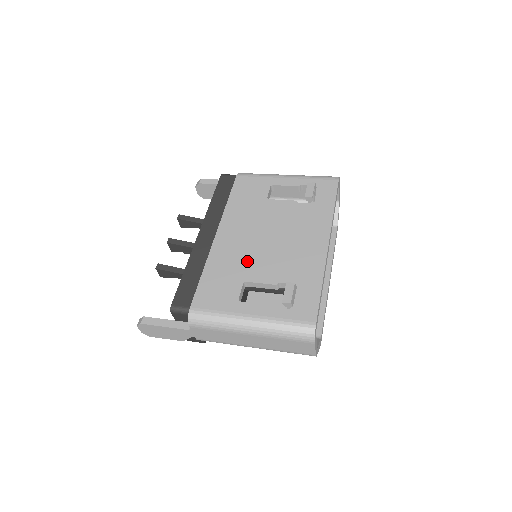
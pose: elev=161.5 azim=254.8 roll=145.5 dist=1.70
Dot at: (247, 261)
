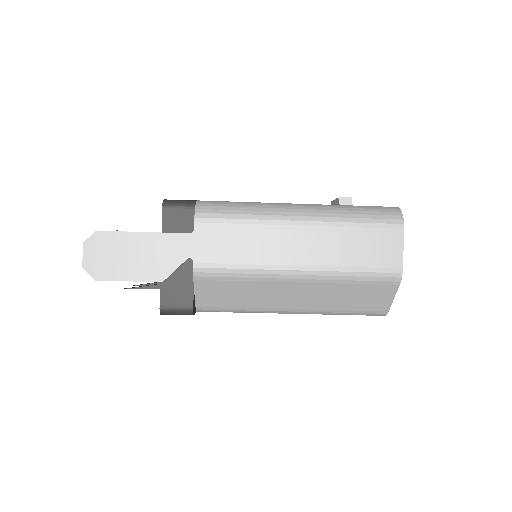
Dot at: occluded
